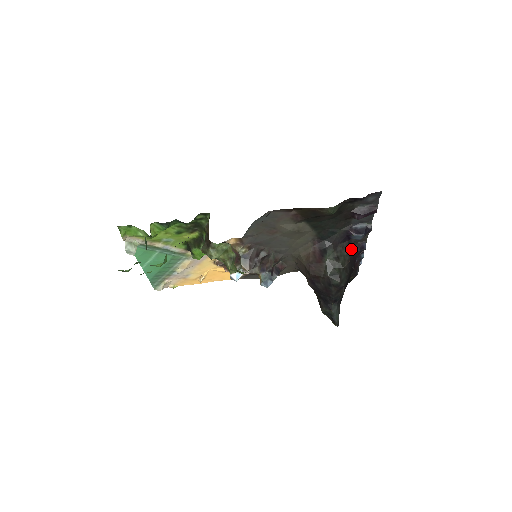
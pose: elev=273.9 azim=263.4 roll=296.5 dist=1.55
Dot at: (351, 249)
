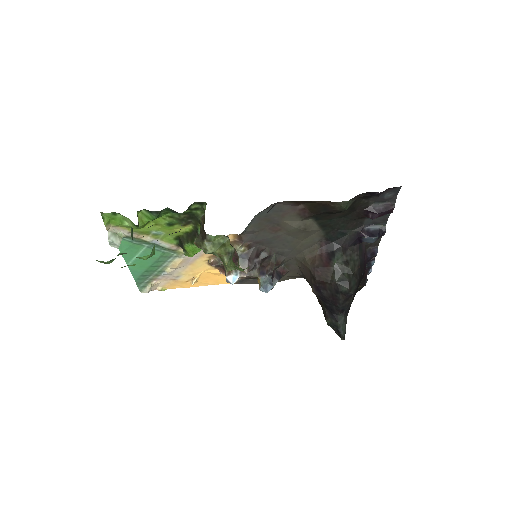
Dot at: (362, 253)
